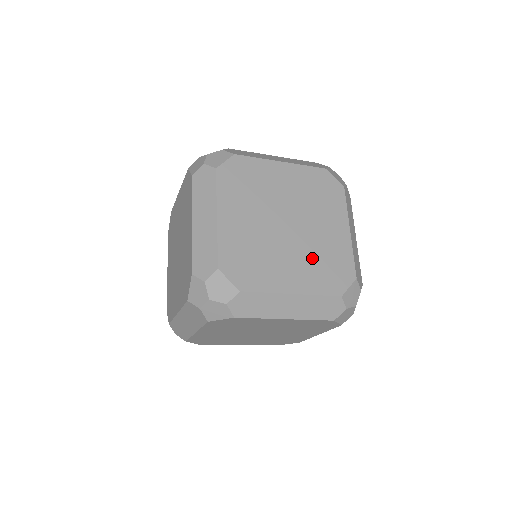
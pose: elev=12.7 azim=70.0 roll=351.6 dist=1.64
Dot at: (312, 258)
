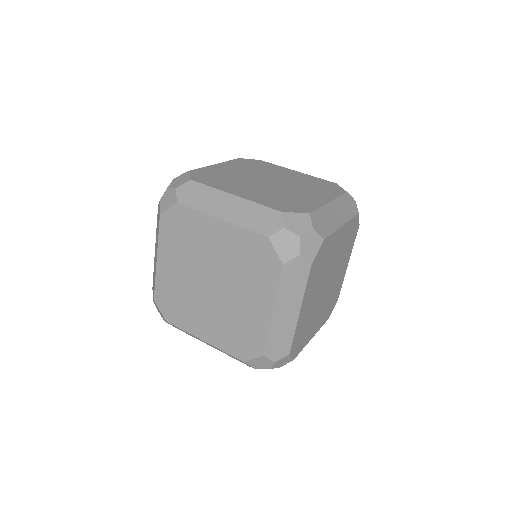
Dot at: (226, 321)
